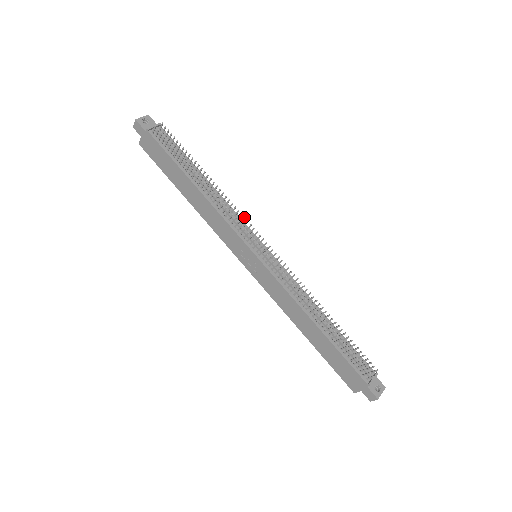
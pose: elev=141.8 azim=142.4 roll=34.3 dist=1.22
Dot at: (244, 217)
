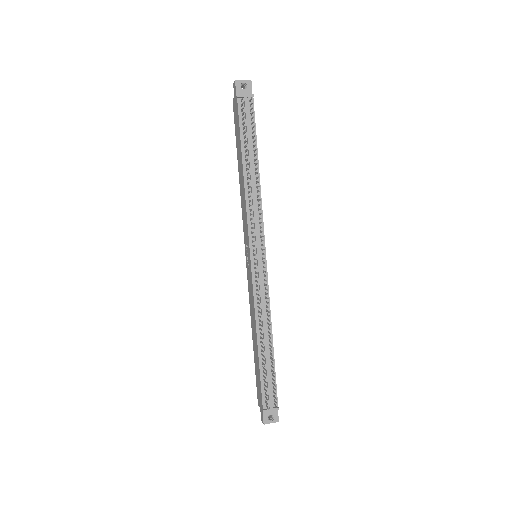
Dot at: (261, 222)
